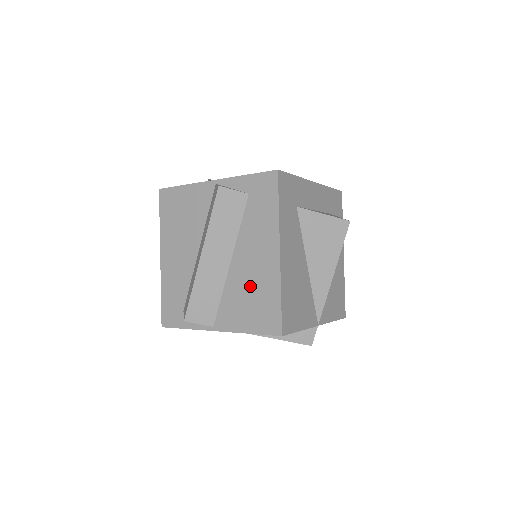
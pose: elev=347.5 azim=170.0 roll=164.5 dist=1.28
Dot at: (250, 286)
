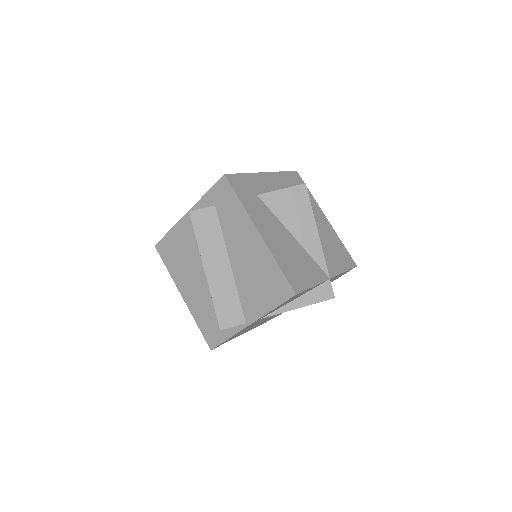
Dot at: (253, 273)
